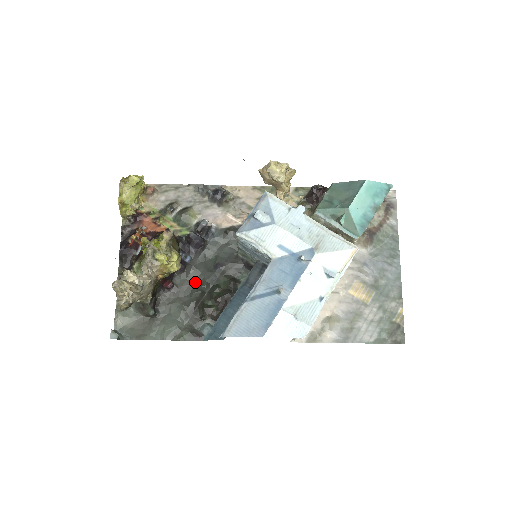
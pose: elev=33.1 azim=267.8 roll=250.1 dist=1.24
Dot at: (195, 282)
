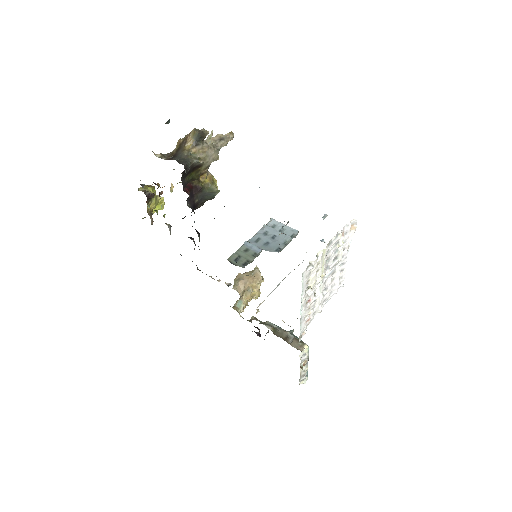
Dot at: occluded
